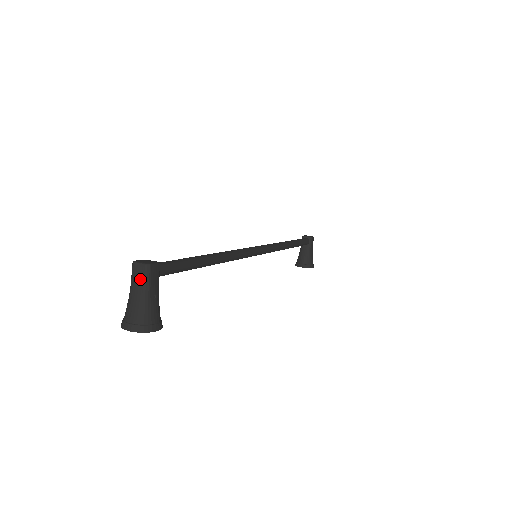
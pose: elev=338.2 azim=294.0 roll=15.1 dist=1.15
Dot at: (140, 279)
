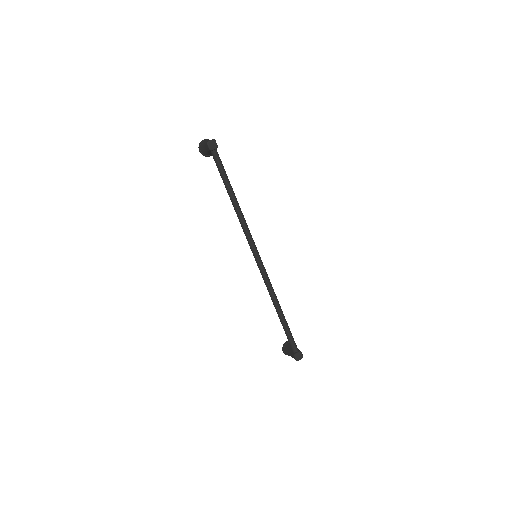
Dot at: occluded
